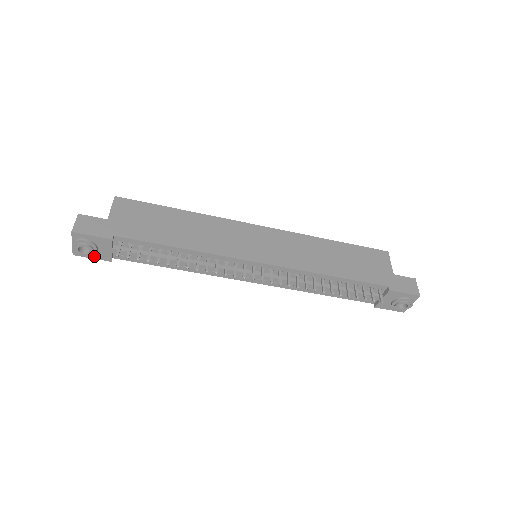
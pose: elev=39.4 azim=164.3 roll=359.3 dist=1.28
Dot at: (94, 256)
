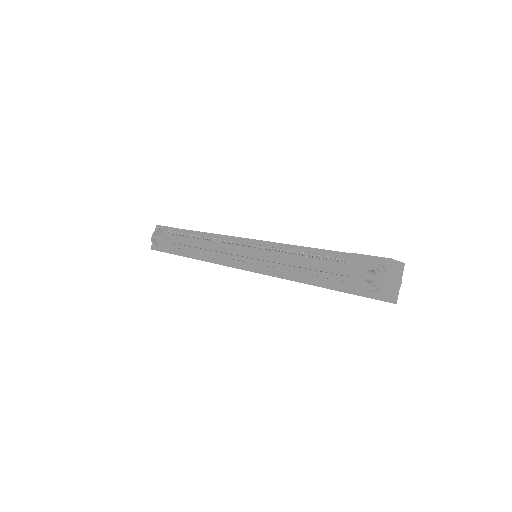
Dot at: (159, 248)
